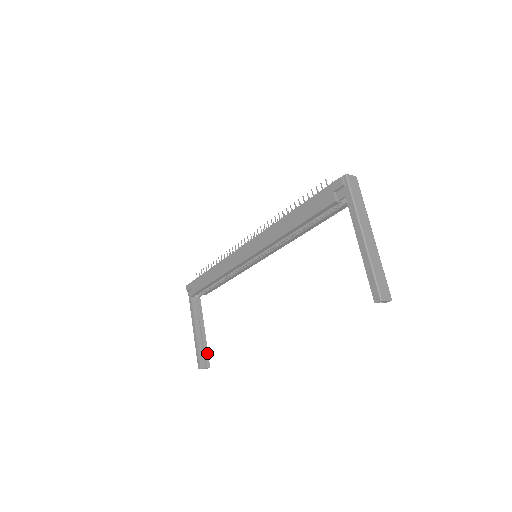
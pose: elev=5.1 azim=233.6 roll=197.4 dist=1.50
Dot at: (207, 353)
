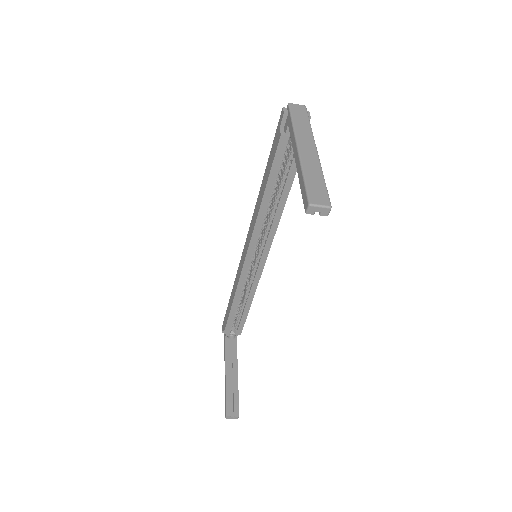
Dot at: (237, 399)
